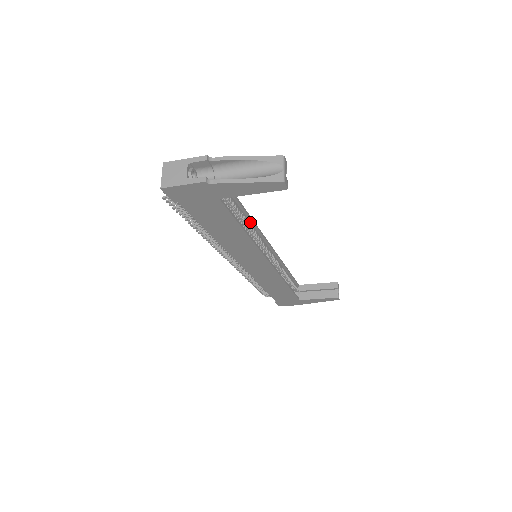
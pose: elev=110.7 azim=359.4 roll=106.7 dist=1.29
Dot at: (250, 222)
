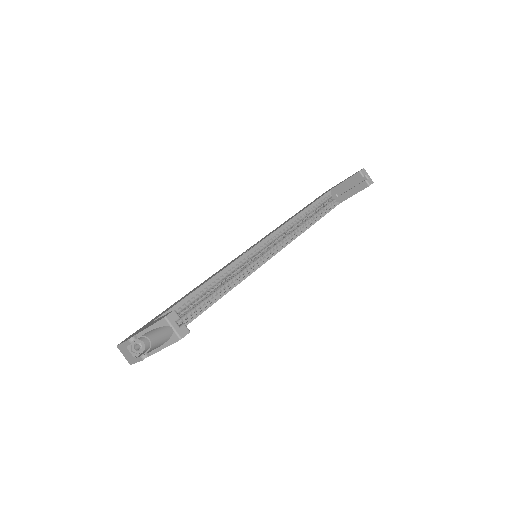
Dot at: (217, 276)
